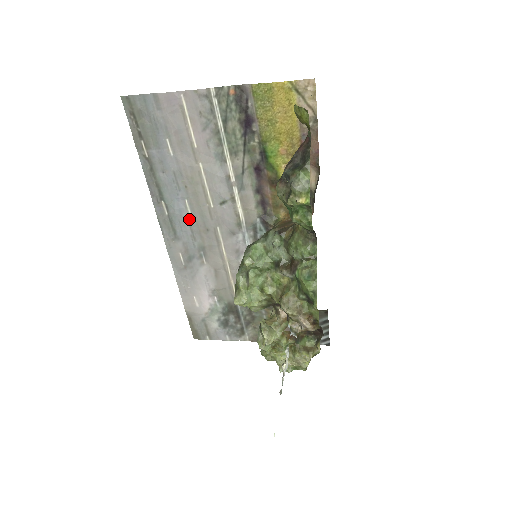
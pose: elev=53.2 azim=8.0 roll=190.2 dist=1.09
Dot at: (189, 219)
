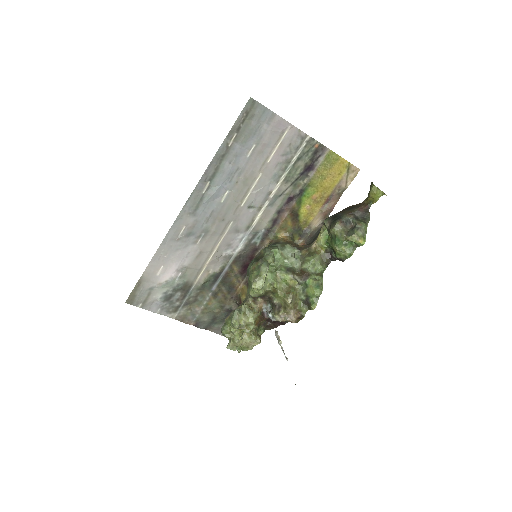
Dot at: (217, 205)
